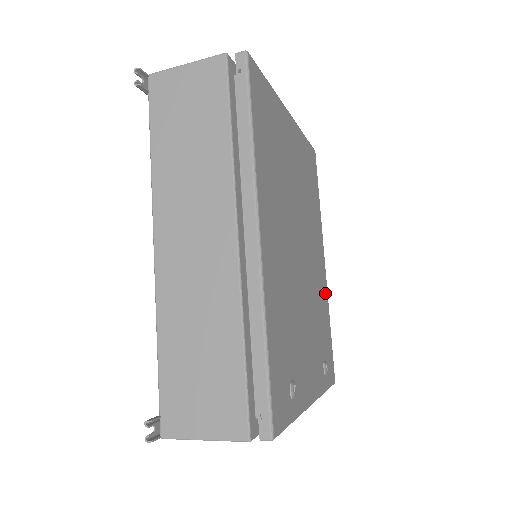
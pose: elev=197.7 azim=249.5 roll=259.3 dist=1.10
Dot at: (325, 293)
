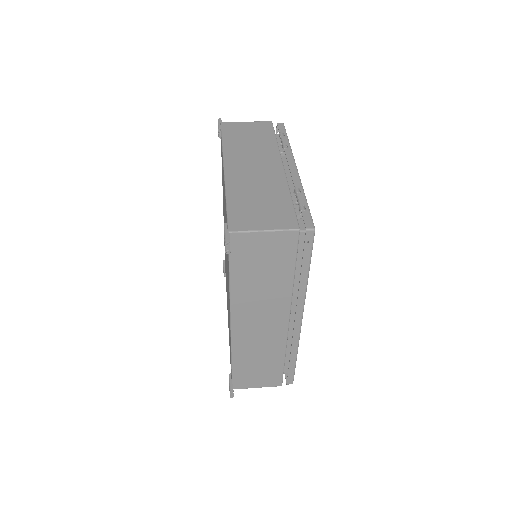
Dot at: occluded
